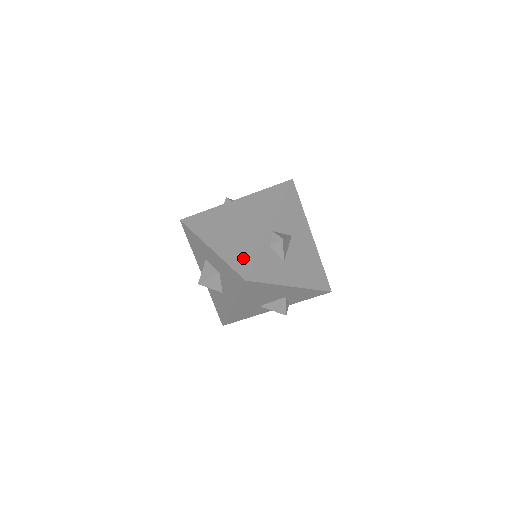
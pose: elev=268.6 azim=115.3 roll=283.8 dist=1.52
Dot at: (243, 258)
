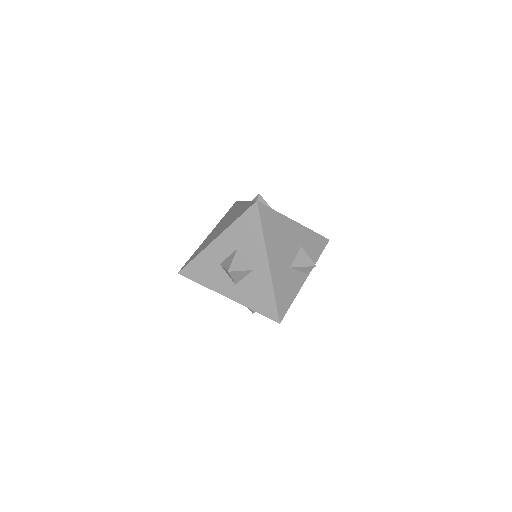
Dot at: (244, 209)
